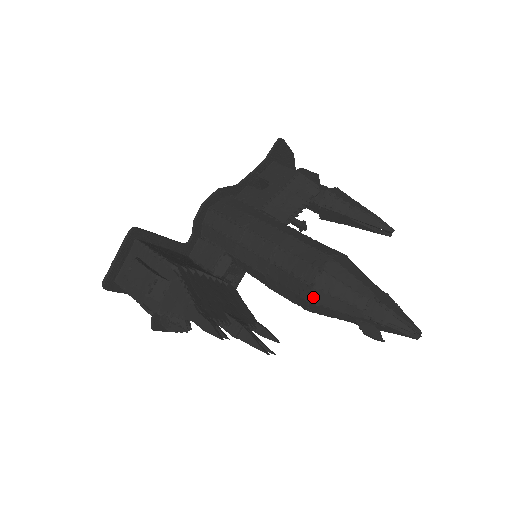
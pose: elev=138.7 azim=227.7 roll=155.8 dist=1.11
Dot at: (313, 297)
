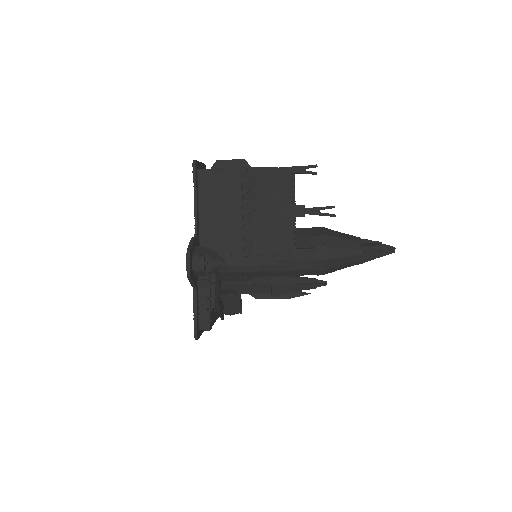
Dot at: (327, 232)
